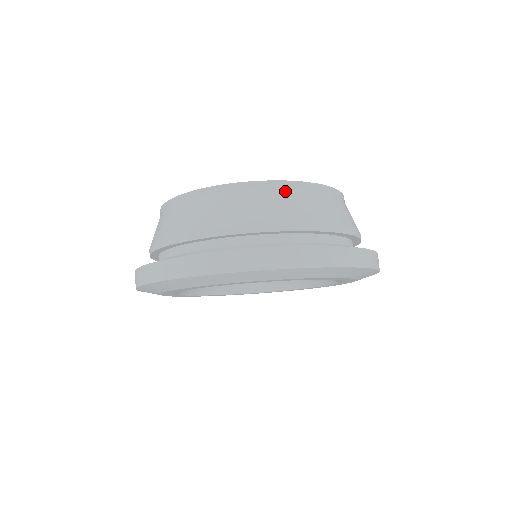
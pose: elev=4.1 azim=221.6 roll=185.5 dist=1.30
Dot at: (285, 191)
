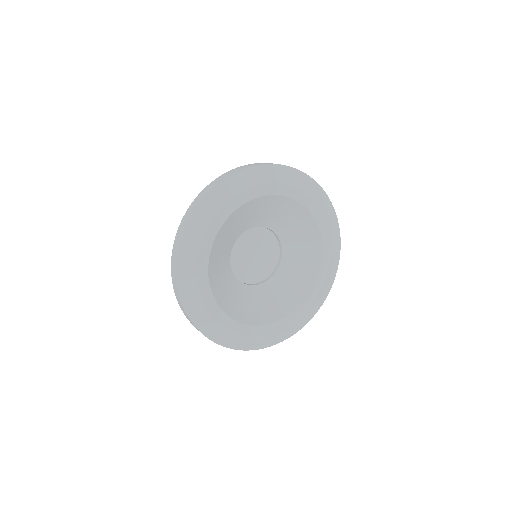
Dot at: occluded
